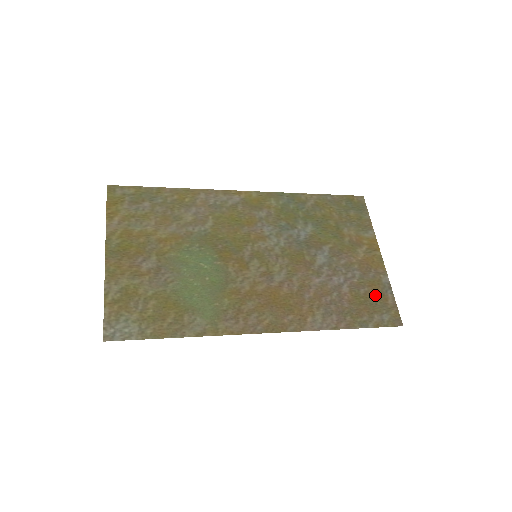
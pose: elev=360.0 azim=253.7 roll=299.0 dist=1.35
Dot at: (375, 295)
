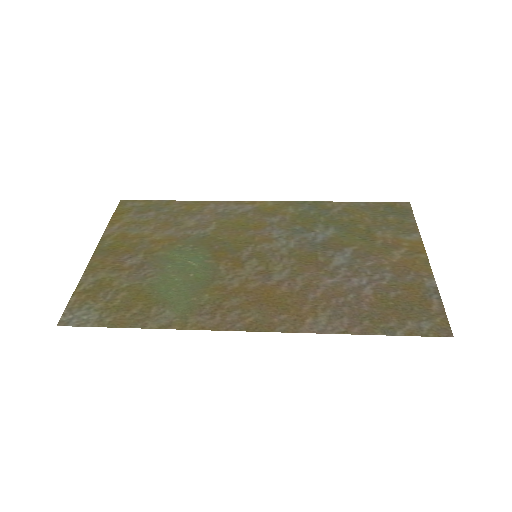
Dot at: (412, 299)
